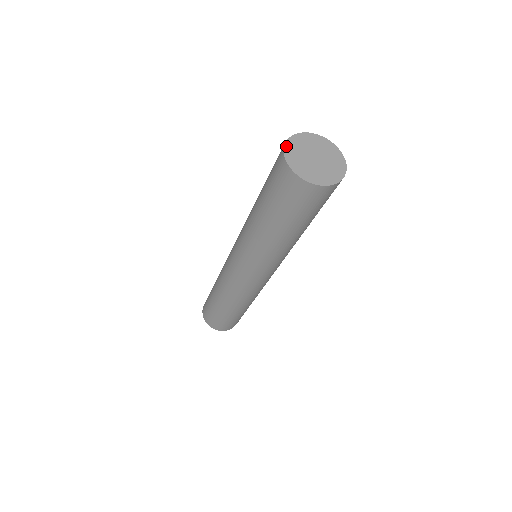
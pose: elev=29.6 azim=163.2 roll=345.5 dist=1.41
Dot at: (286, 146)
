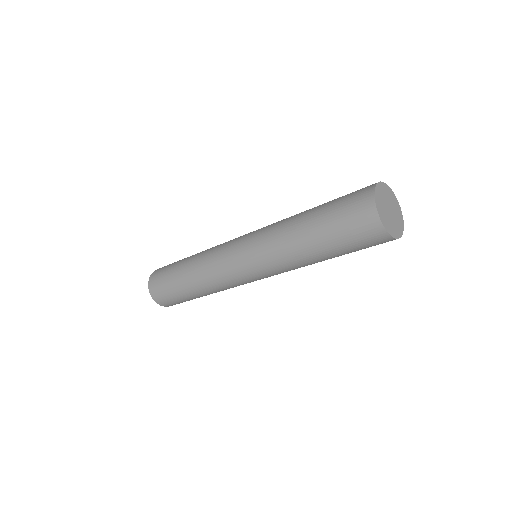
Dot at: (381, 183)
